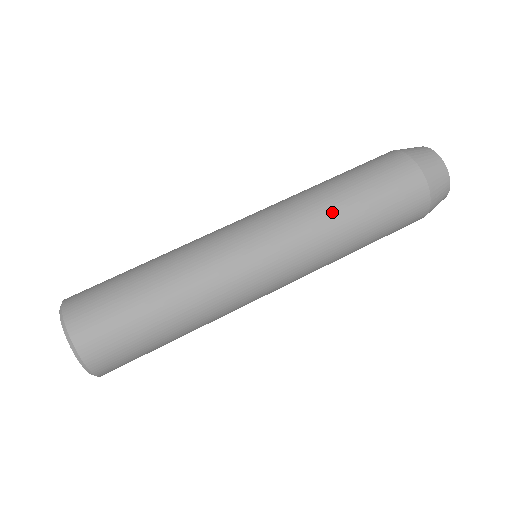
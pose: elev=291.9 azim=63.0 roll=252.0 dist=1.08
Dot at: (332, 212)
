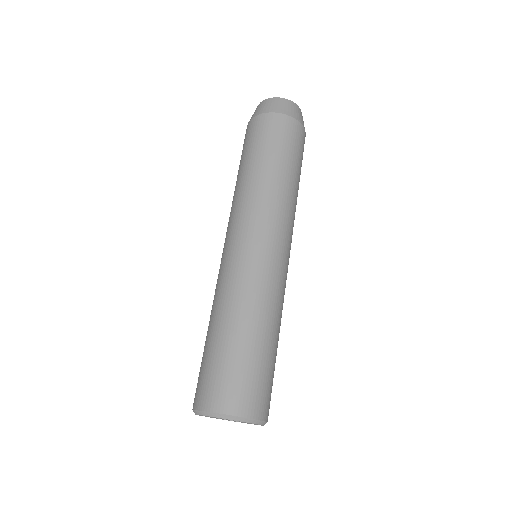
Dot at: (272, 184)
